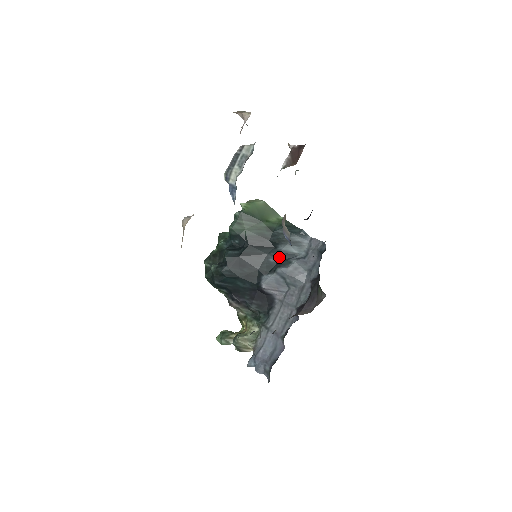
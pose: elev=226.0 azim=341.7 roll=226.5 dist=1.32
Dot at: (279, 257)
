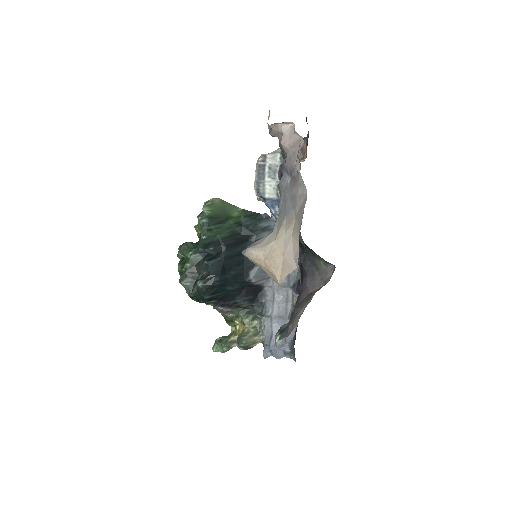
Dot at: occluded
